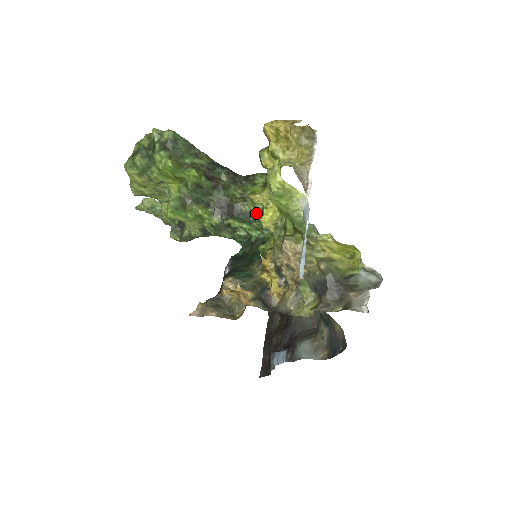
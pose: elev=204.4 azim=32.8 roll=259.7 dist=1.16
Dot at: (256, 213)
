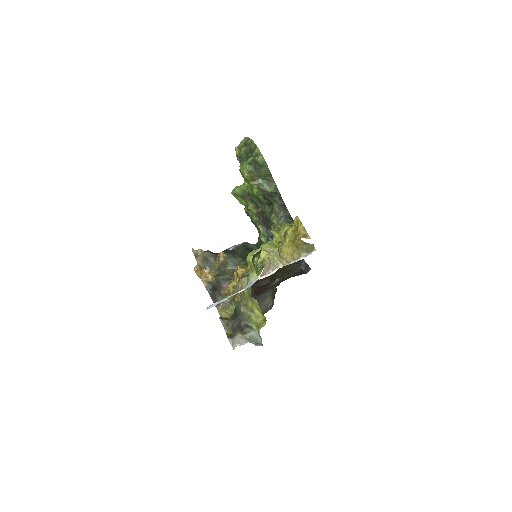
Dot at: (274, 239)
